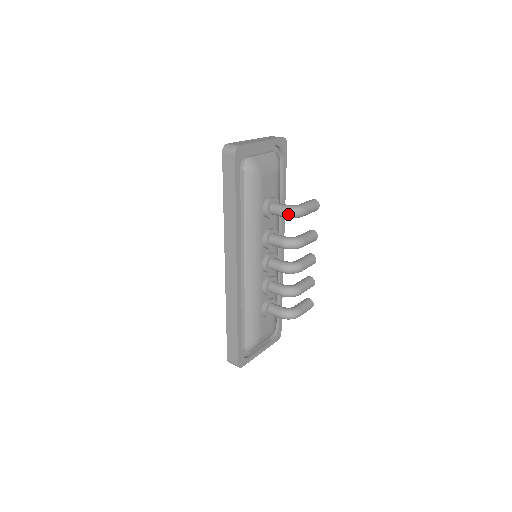
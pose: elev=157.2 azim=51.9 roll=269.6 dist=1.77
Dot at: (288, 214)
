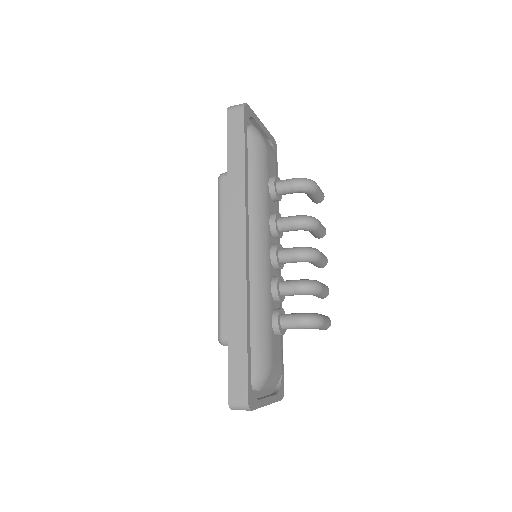
Dot at: (301, 184)
